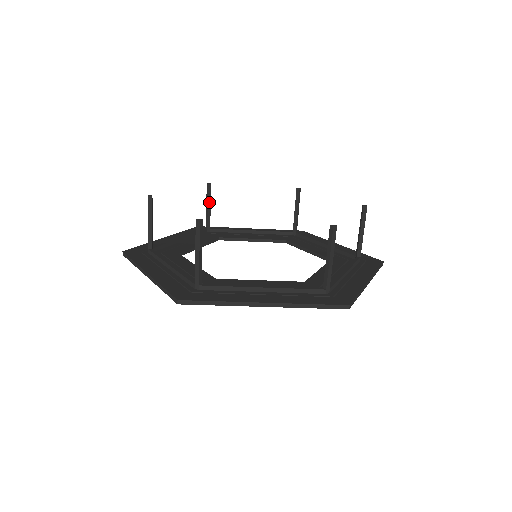
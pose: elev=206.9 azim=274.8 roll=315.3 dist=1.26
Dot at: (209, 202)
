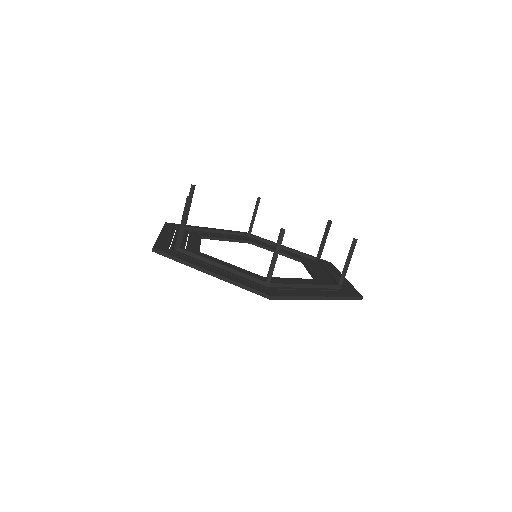
Dot at: occluded
